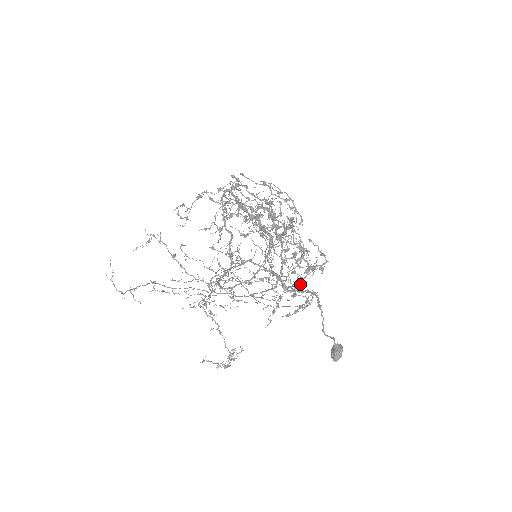
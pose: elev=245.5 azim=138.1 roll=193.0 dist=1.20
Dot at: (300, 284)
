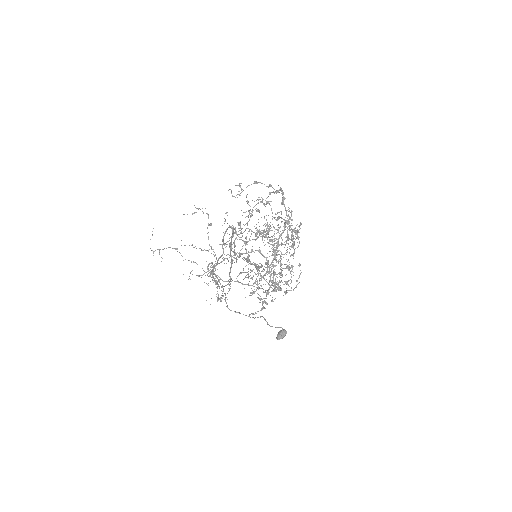
Dot at: (276, 287)
